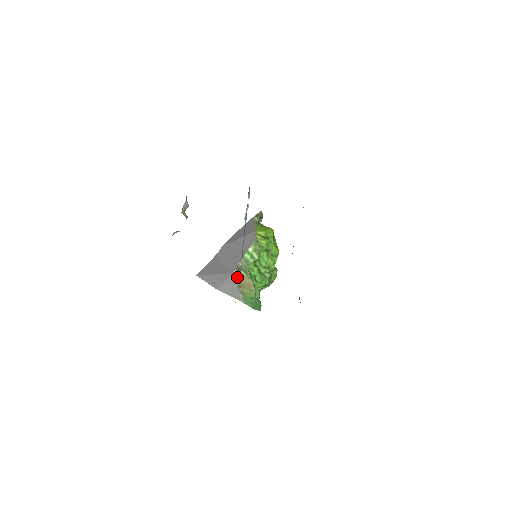
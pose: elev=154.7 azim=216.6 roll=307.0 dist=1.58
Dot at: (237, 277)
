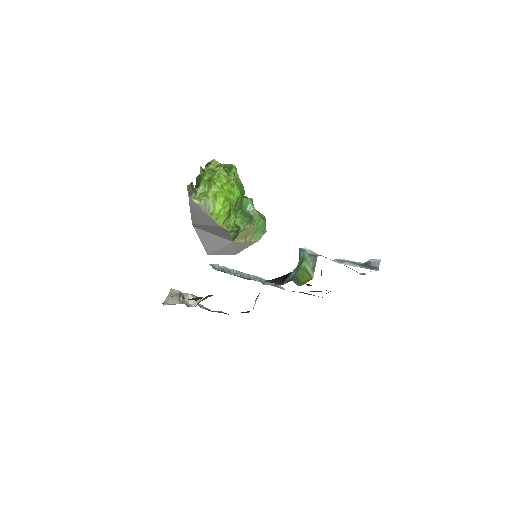
Dot at: (238, 239)
